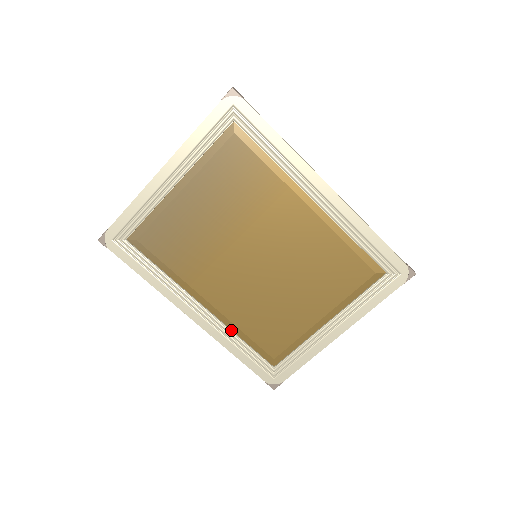
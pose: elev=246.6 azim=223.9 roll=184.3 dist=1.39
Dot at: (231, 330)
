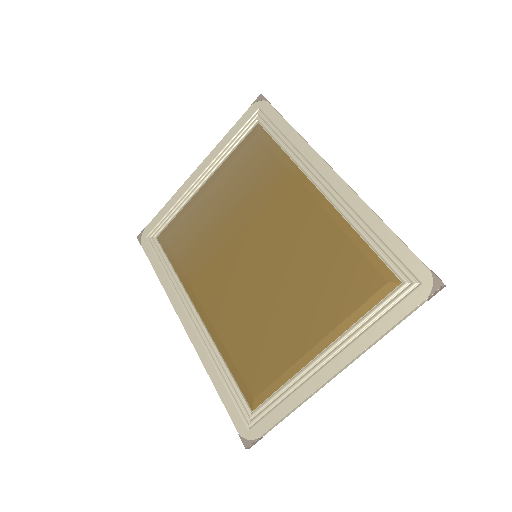
Dot at: (217, 348)
